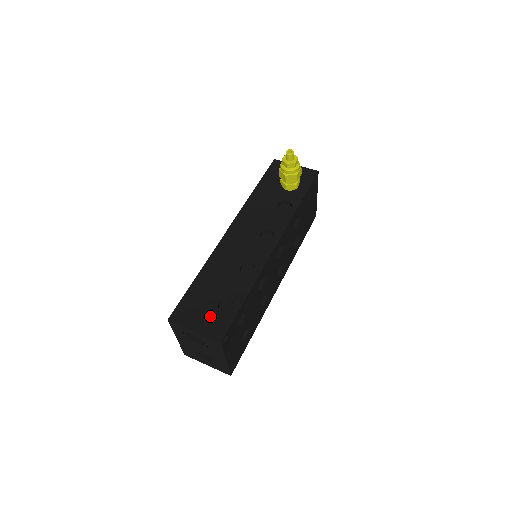
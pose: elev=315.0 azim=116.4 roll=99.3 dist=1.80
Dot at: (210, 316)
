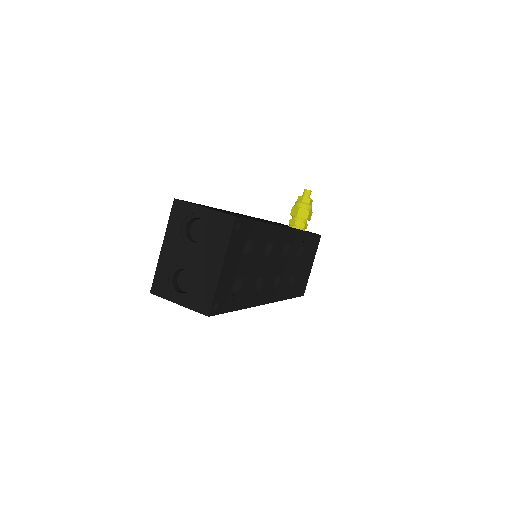
Dot at: occluded
